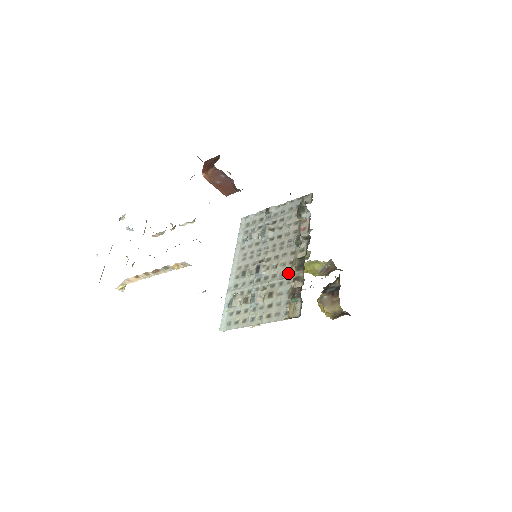
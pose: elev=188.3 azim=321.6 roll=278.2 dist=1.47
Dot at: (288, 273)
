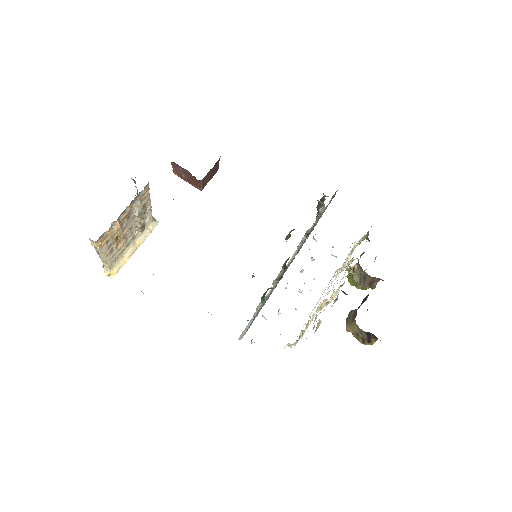
Dot at: (283, 274)
